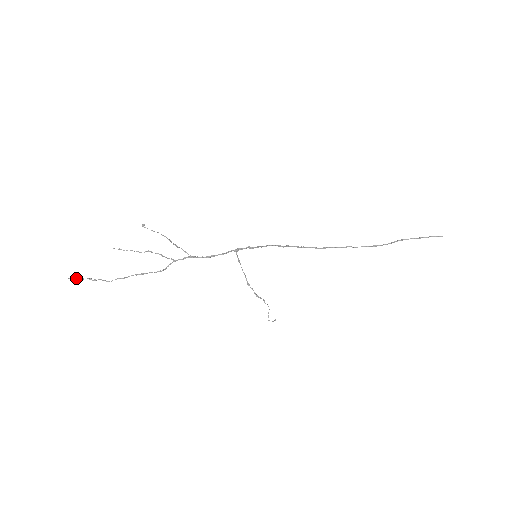
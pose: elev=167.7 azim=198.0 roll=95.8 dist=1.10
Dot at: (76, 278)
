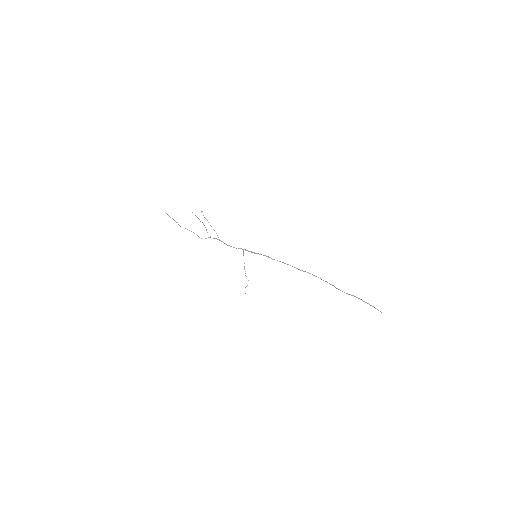
Dot at: (169, 216)
